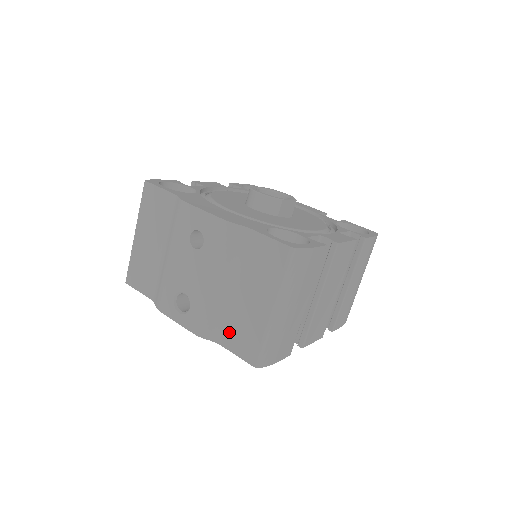
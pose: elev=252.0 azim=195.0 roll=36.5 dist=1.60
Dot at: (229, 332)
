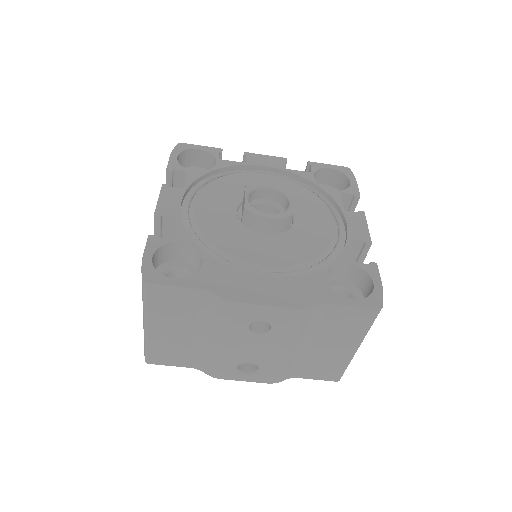
Dot at: (306, 369)
